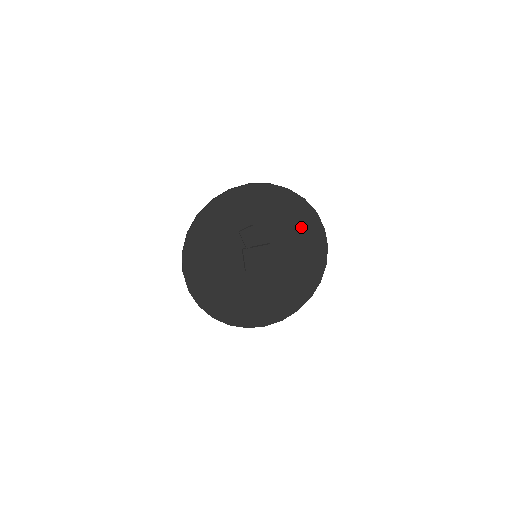
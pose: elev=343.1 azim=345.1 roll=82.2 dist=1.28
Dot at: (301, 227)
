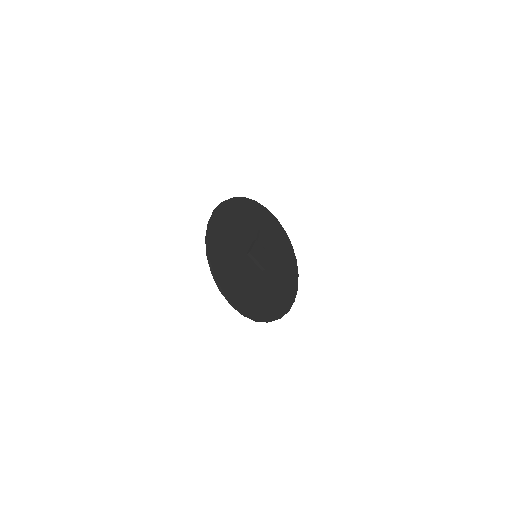
Dot at: (287, 272)
